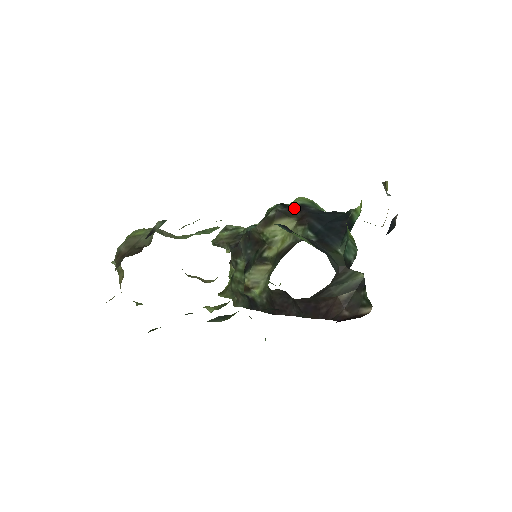
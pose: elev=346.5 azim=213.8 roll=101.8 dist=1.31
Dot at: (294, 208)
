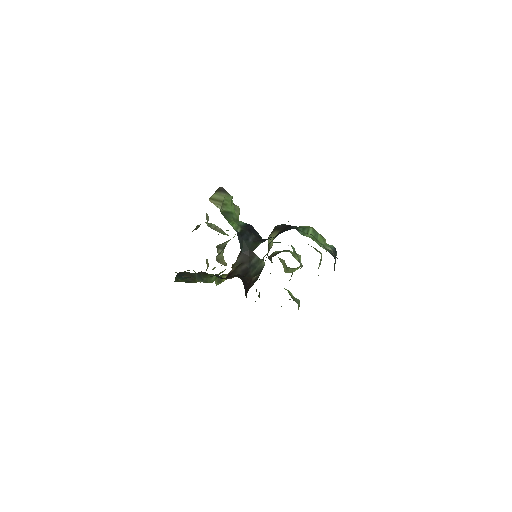
Dot at: (285, 226)
